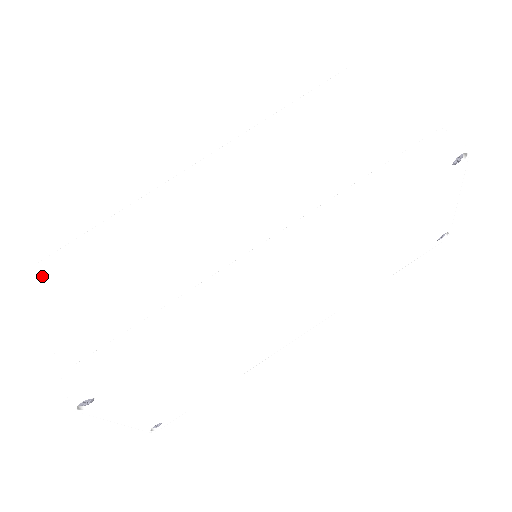
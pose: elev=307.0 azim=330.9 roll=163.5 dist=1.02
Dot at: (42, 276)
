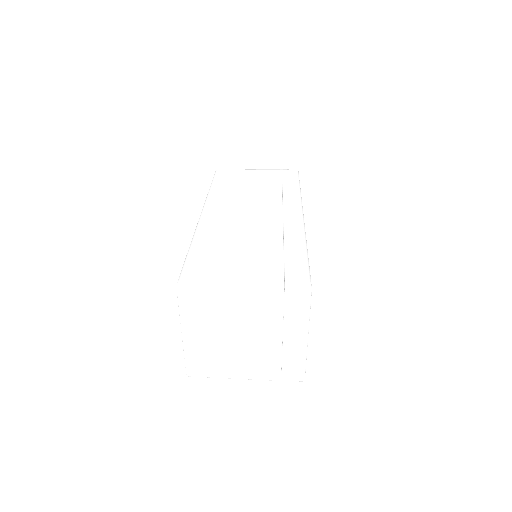
Dot at: (195, 279)
